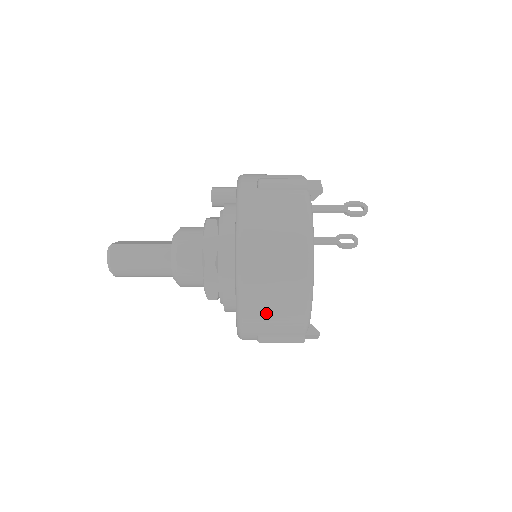
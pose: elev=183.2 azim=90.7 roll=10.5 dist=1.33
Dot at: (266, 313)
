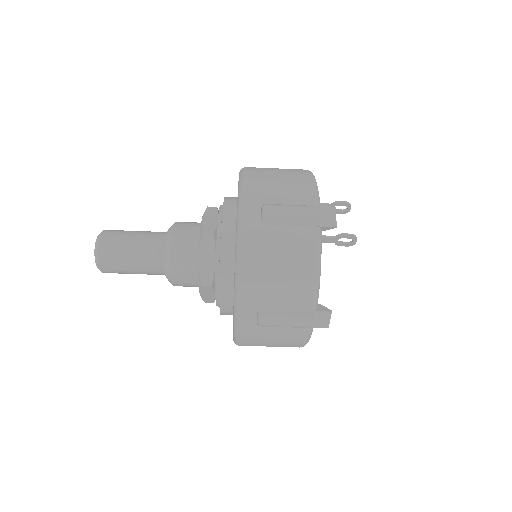
Dot at: (270, 177)
